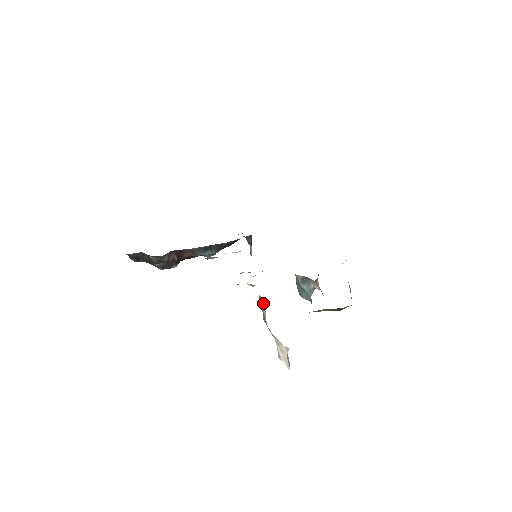
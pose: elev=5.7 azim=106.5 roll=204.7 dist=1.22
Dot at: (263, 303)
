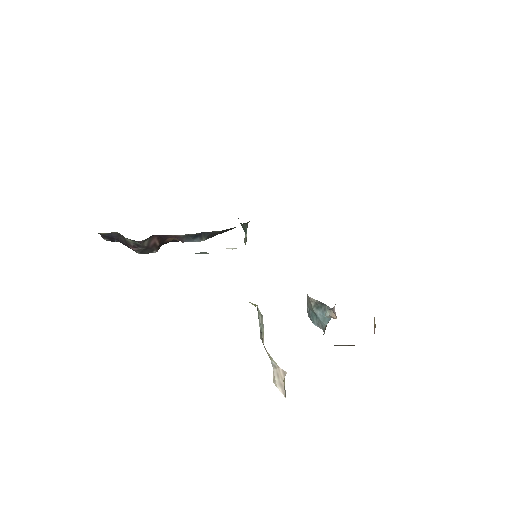
Dot at: (262, 318)
